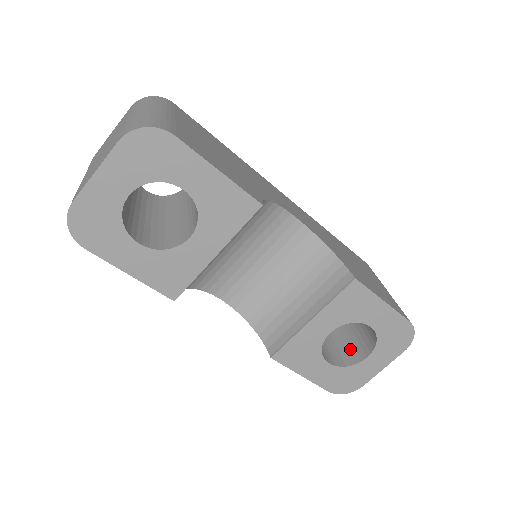
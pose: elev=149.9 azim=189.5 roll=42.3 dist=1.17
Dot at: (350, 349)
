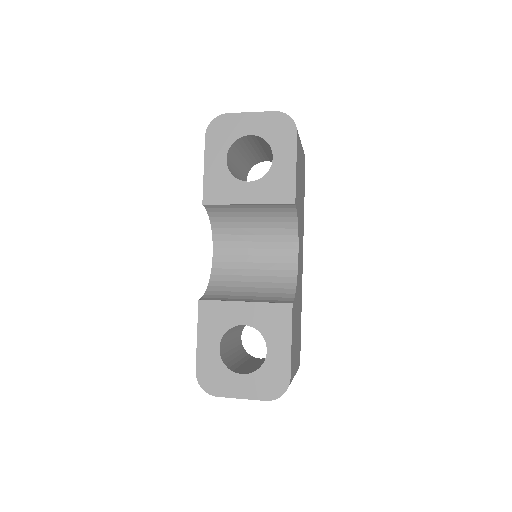
Dot at: (237, 368)
